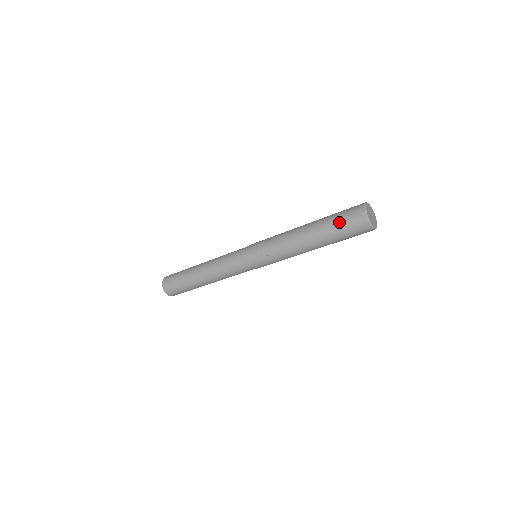
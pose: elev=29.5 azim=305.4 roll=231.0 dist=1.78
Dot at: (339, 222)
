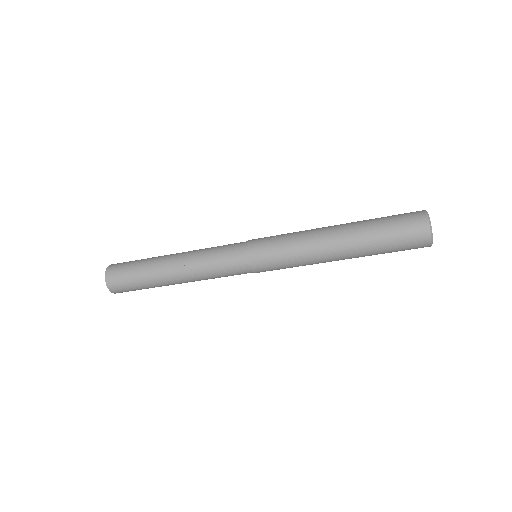
Dot at: (388, 216)
